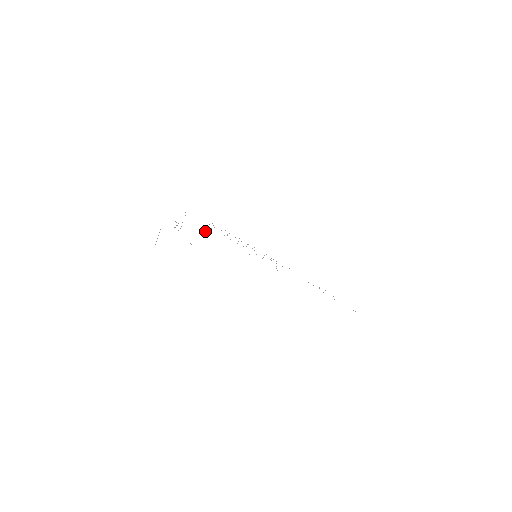
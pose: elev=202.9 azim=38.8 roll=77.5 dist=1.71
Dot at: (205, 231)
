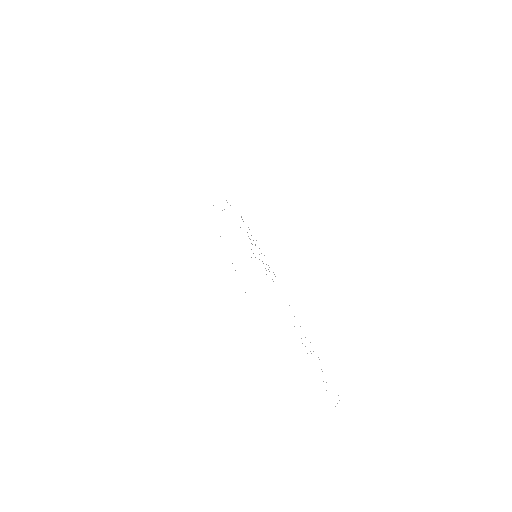
Dot at: occluded
